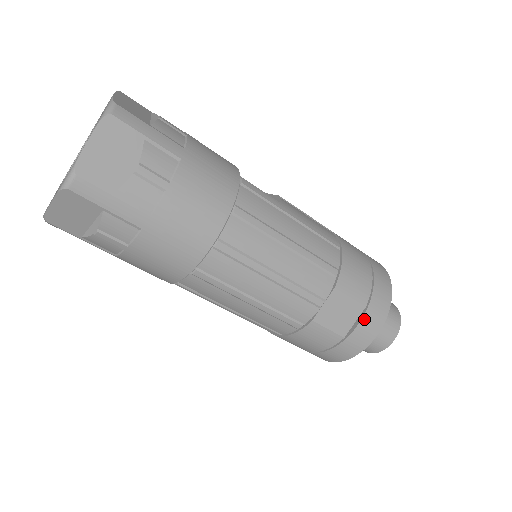
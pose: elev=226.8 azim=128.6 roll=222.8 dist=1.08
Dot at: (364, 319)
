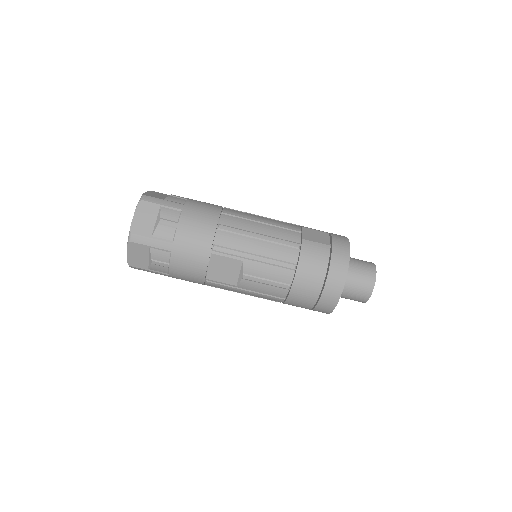
Dot at: (333, 236)
